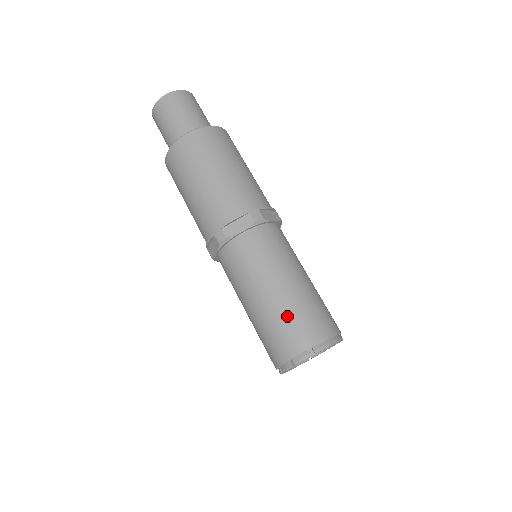
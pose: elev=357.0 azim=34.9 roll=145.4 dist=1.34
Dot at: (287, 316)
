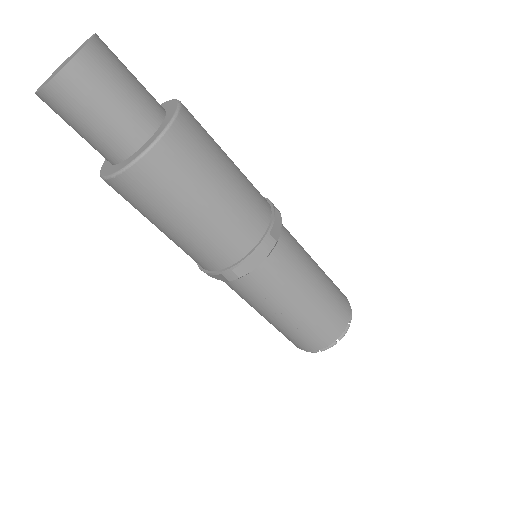
Dot at: (314, 325)
